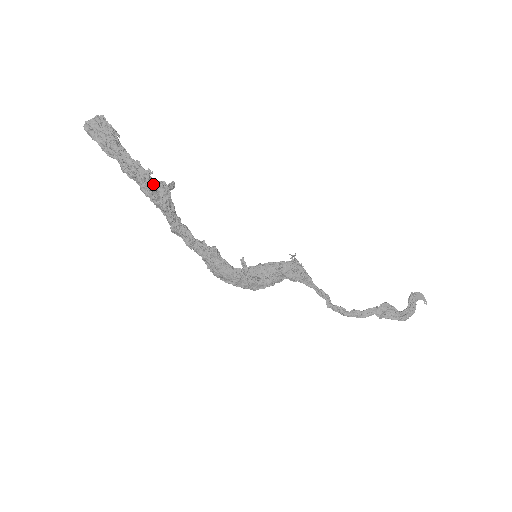
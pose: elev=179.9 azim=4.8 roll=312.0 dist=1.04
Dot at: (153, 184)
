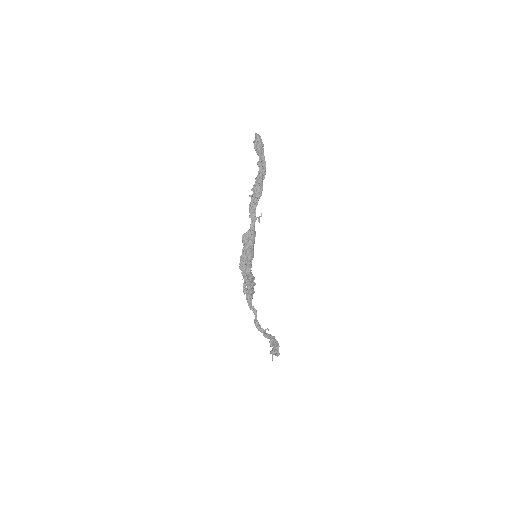
Dot at: (263, 178)
